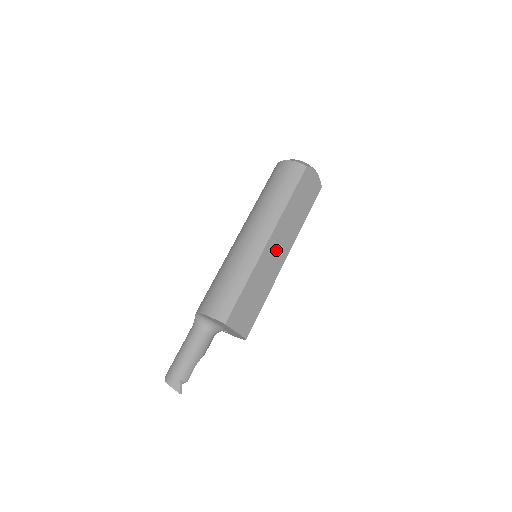
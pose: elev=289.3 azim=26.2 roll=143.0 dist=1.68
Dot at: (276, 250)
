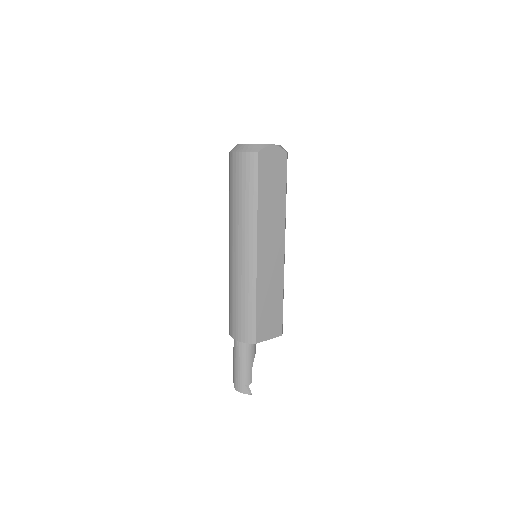
Dot at: (270, 252)
